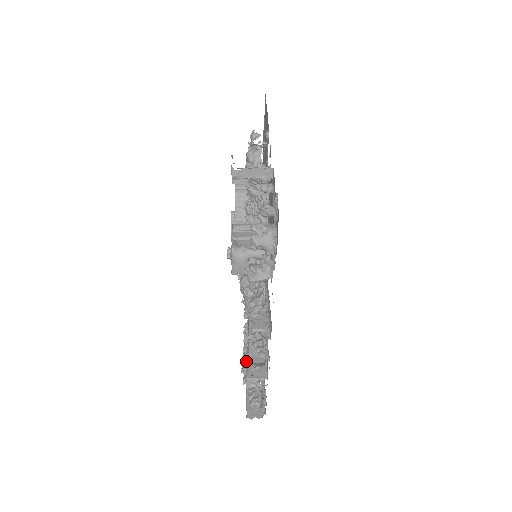
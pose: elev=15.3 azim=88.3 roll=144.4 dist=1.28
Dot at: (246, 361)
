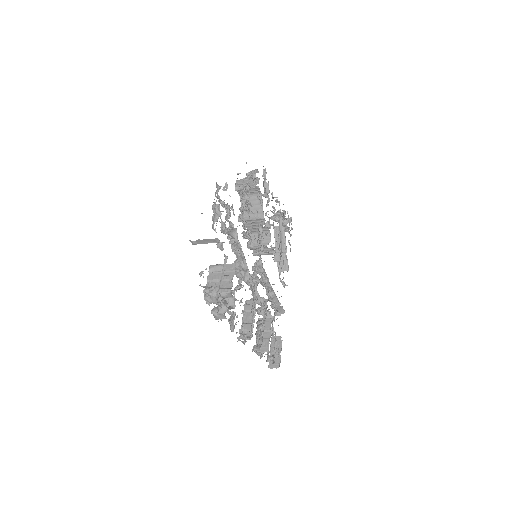
Dot at: (256, 336)
